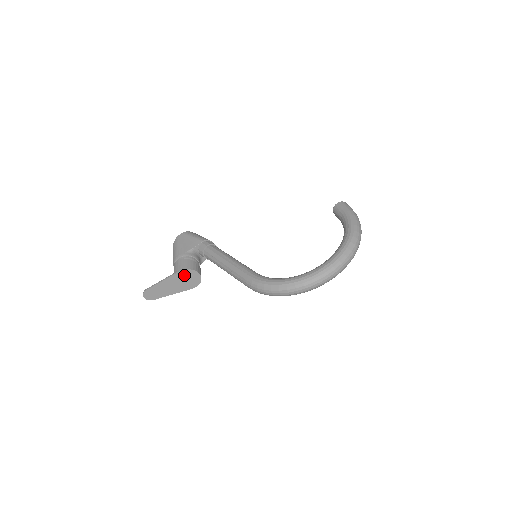
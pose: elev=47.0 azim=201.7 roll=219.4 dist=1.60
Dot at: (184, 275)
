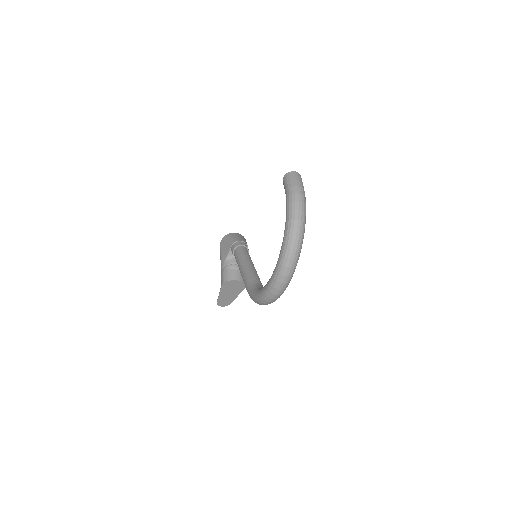
Dot at: (228, 286)
